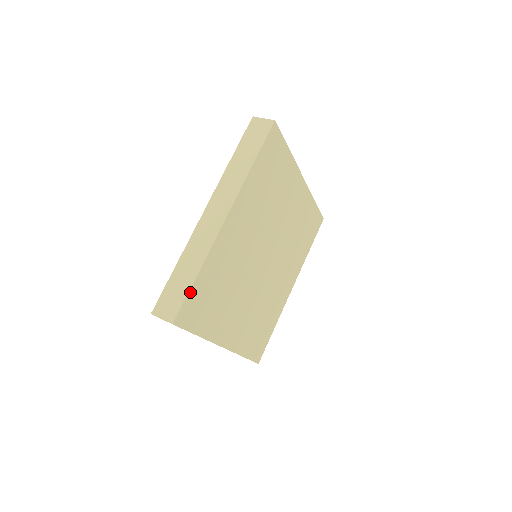
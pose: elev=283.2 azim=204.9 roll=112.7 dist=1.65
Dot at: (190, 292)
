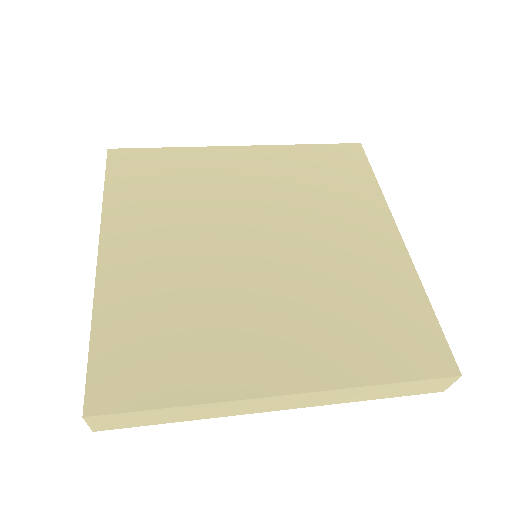
Dot at: (148, 150)
